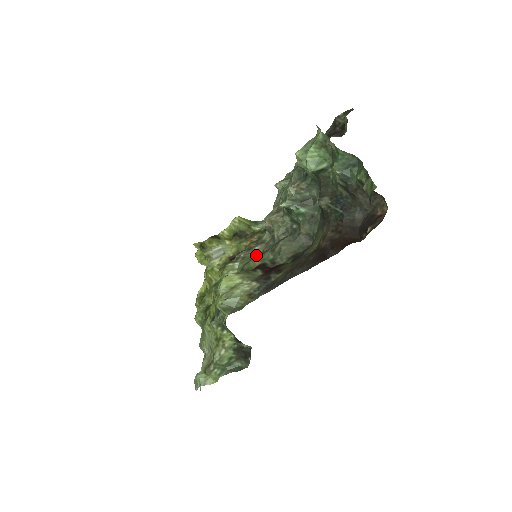
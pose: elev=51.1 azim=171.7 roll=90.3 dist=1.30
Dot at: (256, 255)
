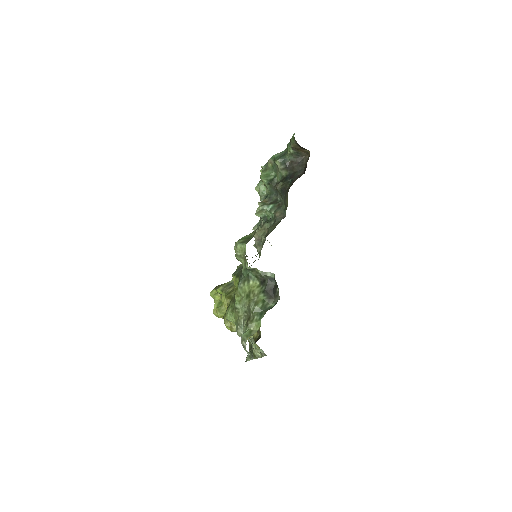
Dot at: occluded
